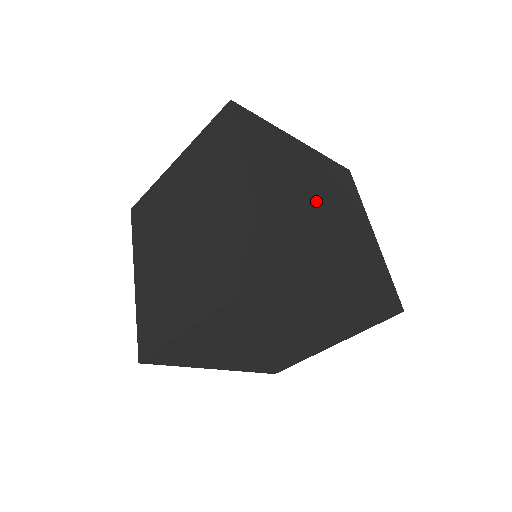
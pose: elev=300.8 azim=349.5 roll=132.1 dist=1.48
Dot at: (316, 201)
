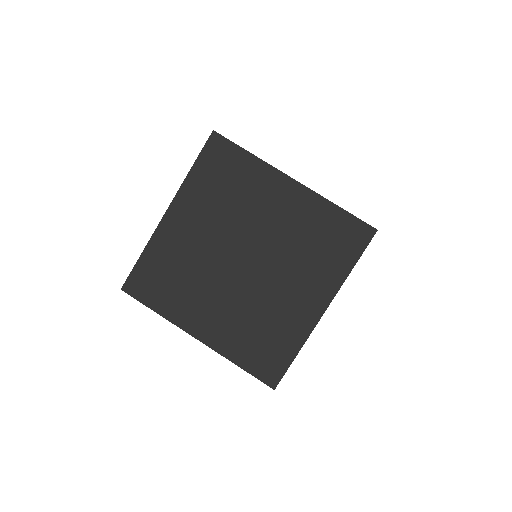
Dot at: (235, 259)
